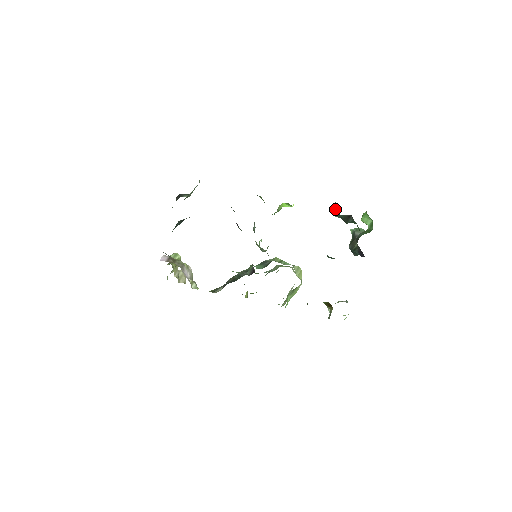
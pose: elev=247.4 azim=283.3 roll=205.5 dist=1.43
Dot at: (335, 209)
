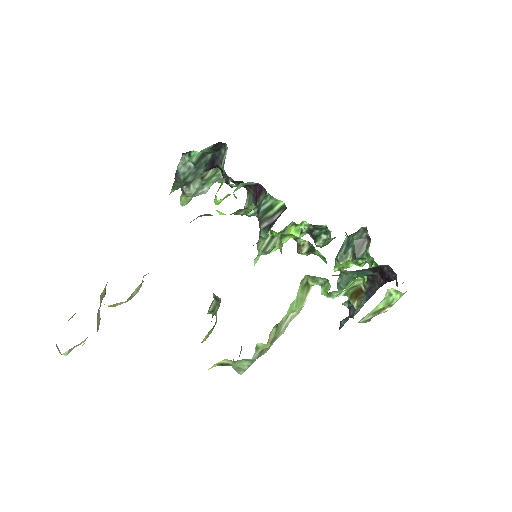
Dot at: (341, 251)
